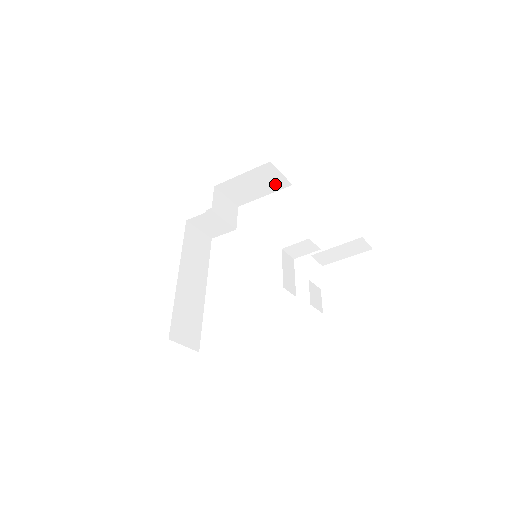
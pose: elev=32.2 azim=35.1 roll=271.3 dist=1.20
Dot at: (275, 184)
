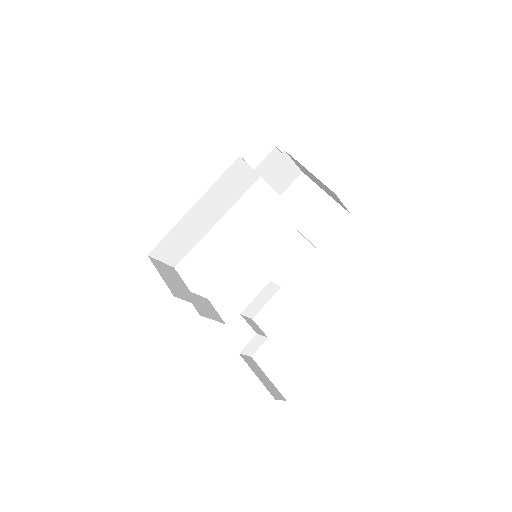
Dot at: (337, 200)
